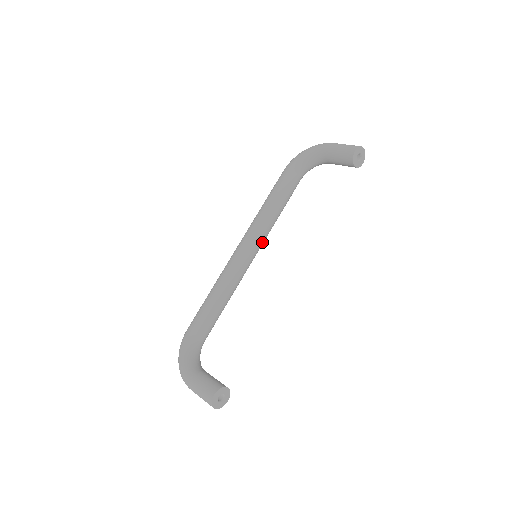
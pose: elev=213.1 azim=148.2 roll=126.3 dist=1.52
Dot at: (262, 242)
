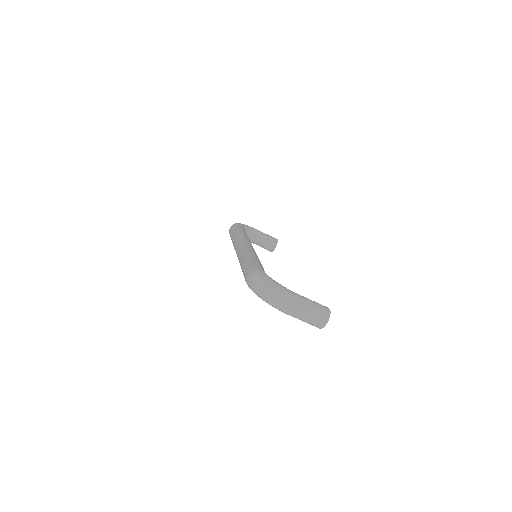
Dot at: occluded
